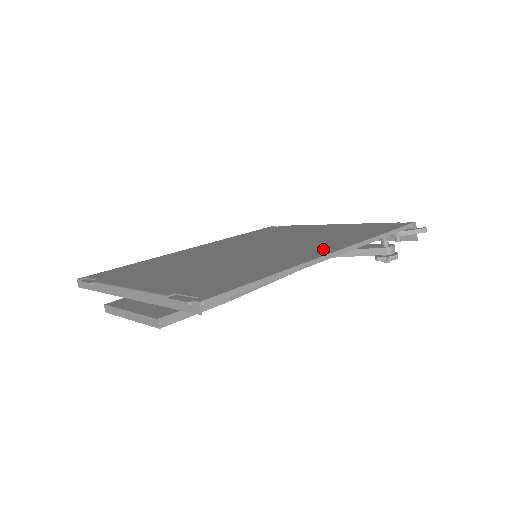
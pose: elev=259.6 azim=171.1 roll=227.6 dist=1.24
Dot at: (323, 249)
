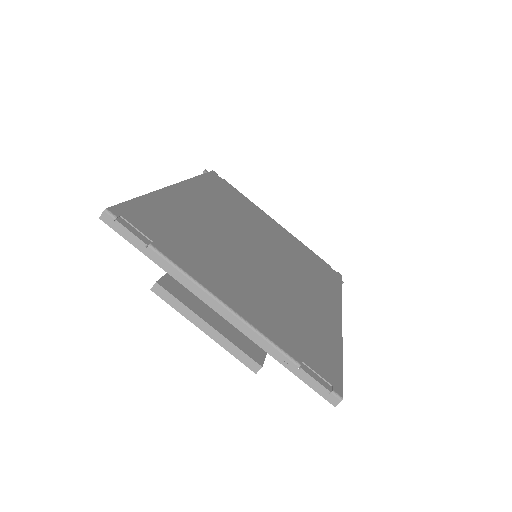
Dot at: (329, 304)
